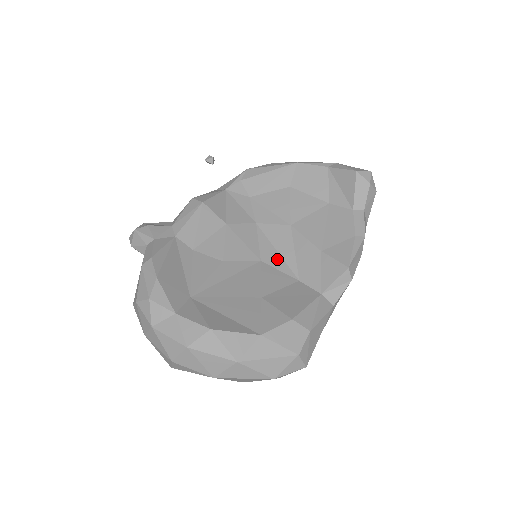
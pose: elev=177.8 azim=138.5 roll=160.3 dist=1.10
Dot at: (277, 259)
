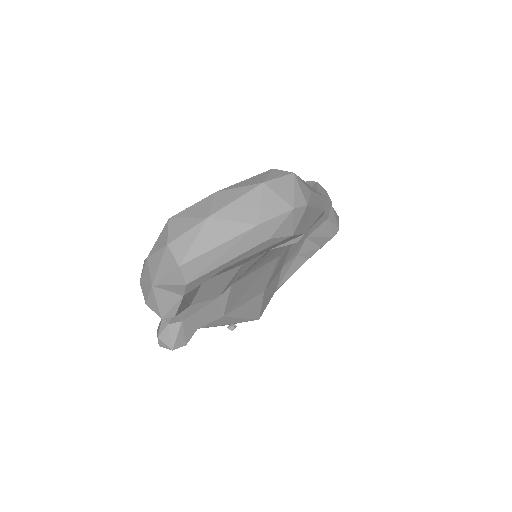
Dot at: occluded
